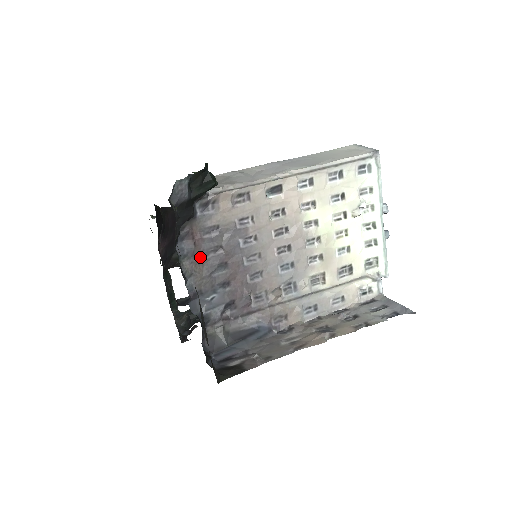
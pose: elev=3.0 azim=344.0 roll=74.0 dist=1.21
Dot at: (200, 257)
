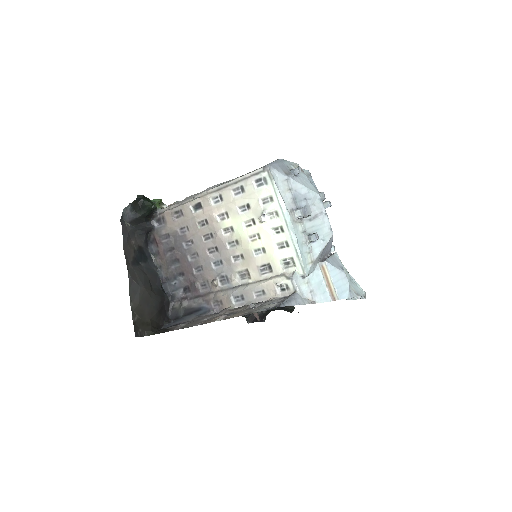
Dot at: (163, 255)
